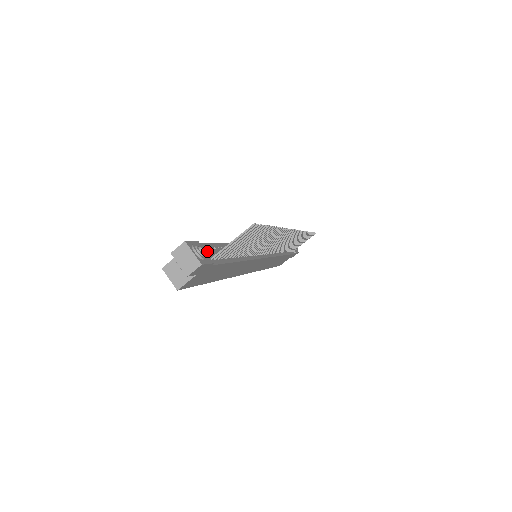
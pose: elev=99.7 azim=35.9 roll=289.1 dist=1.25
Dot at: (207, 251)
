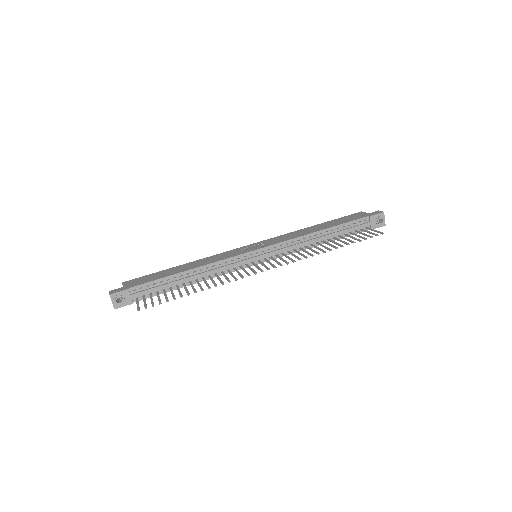
Dot at: (133, 295)
